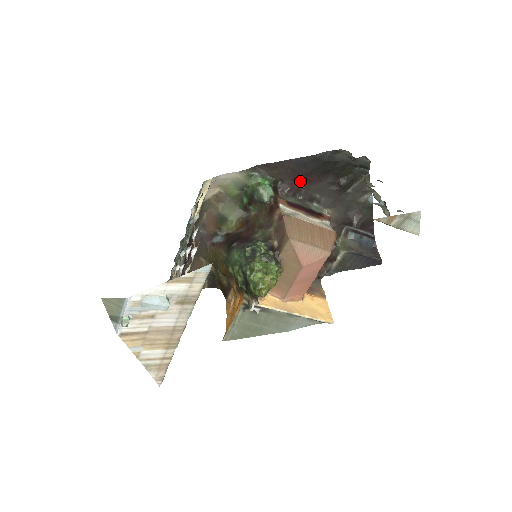
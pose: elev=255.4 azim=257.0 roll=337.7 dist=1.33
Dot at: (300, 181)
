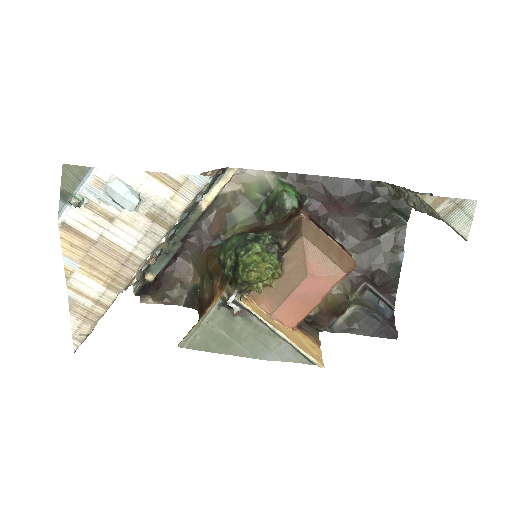
Dot at: (330, 206)
